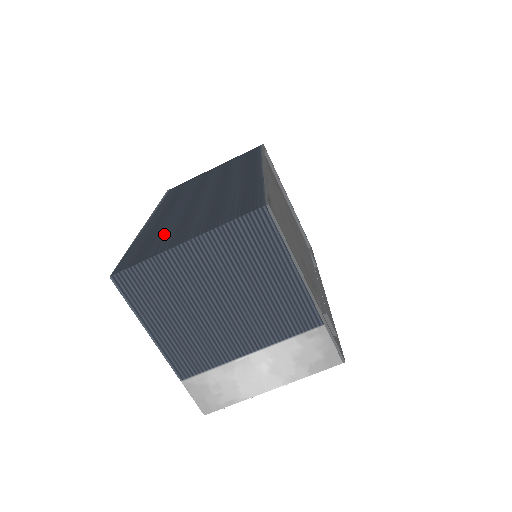
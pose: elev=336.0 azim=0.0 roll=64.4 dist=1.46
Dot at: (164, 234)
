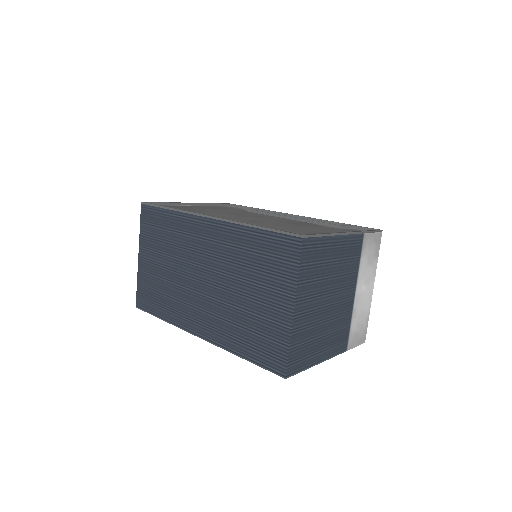
Dot at: (252, 325)
